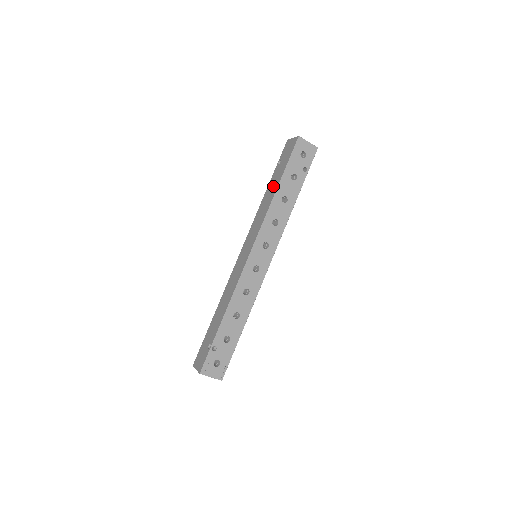
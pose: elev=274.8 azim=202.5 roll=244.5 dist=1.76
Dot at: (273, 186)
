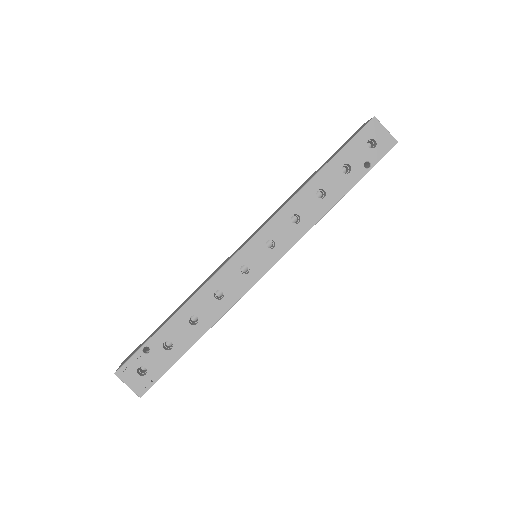
Dot at: (315, 173)
